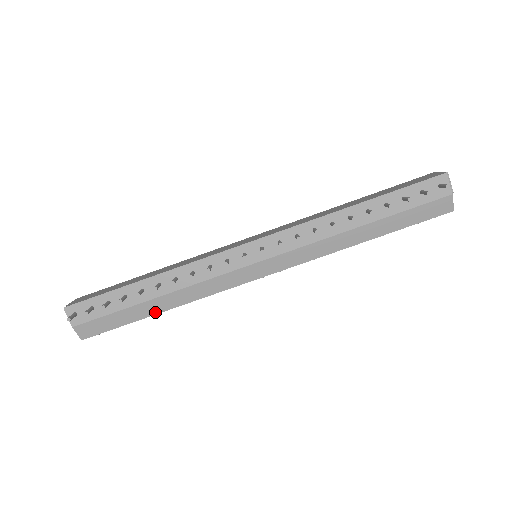
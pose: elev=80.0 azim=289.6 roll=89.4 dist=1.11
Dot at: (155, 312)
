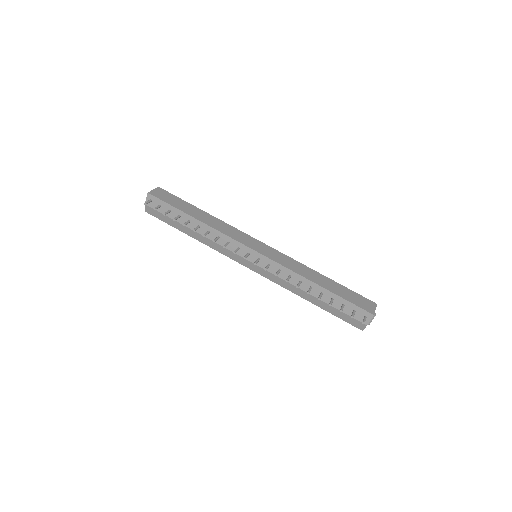
Dot at: (188, 234)
